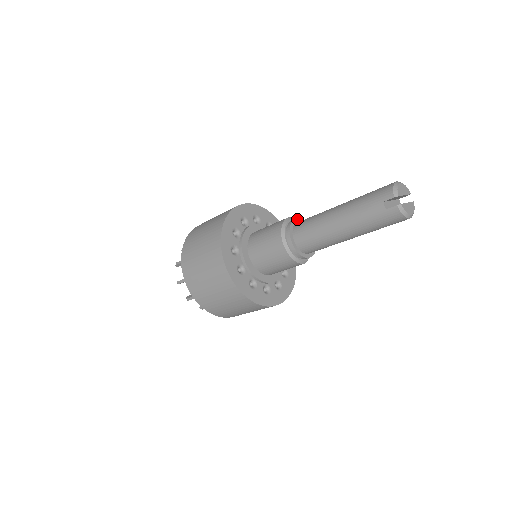
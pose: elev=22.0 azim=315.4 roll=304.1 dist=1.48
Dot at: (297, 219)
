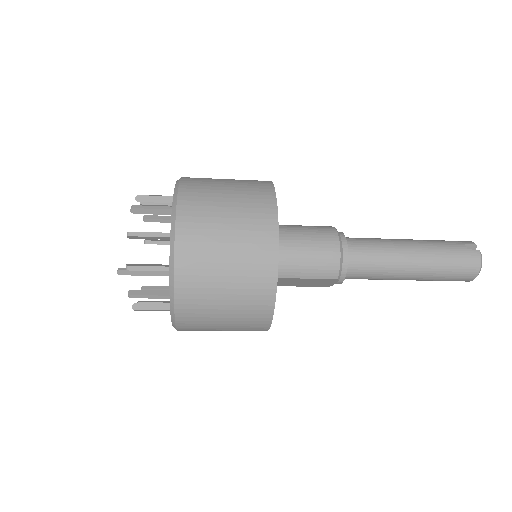
Dot at: occluded
